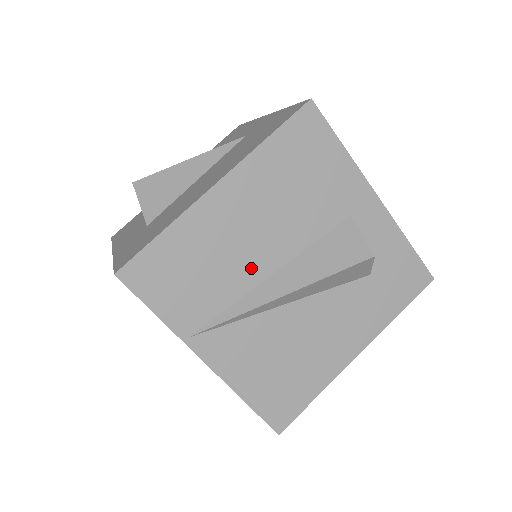
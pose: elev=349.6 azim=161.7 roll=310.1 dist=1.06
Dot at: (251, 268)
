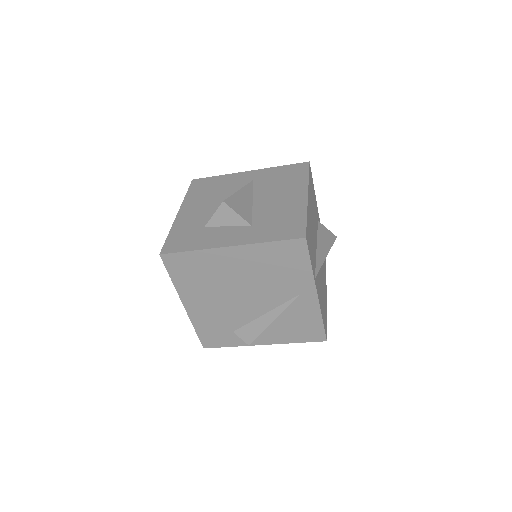
Dot at: (315, 242)
